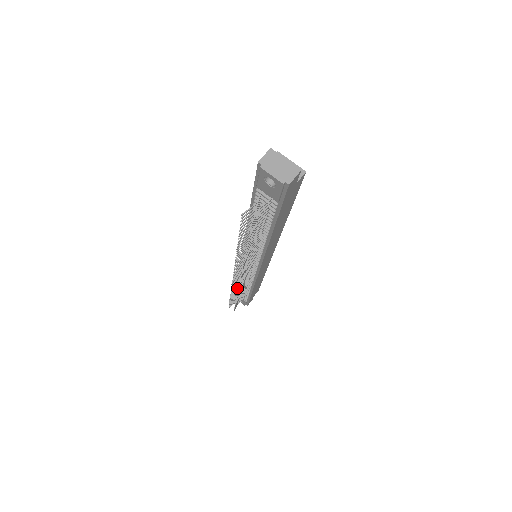
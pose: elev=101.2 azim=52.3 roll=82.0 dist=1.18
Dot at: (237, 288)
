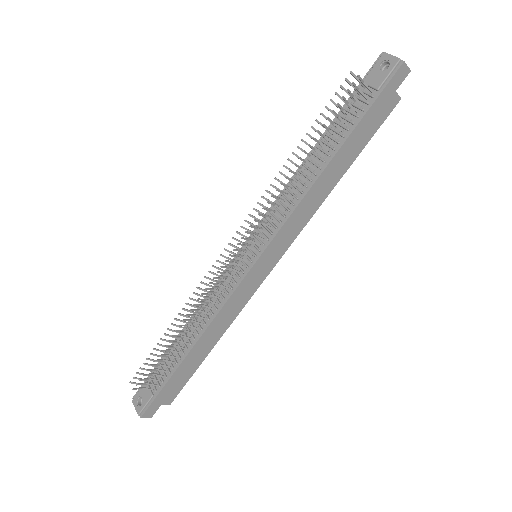
Dot at: (189, 316)
